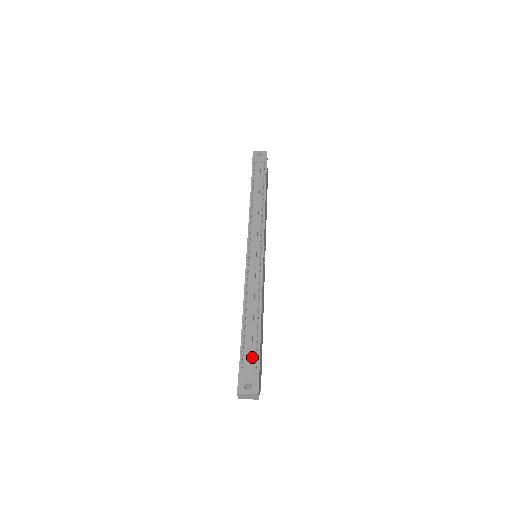
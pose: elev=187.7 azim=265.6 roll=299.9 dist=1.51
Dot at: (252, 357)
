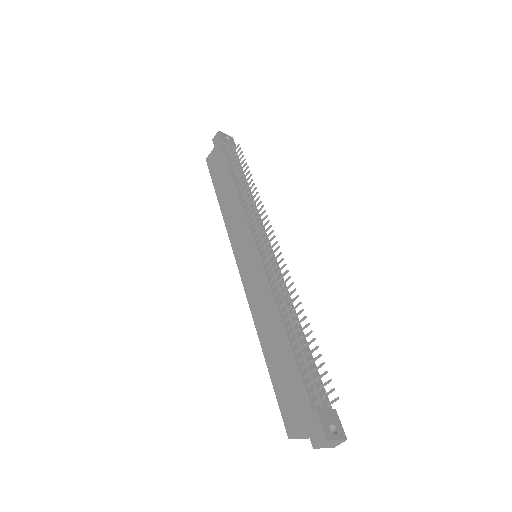
Dot at: (317, 387)
